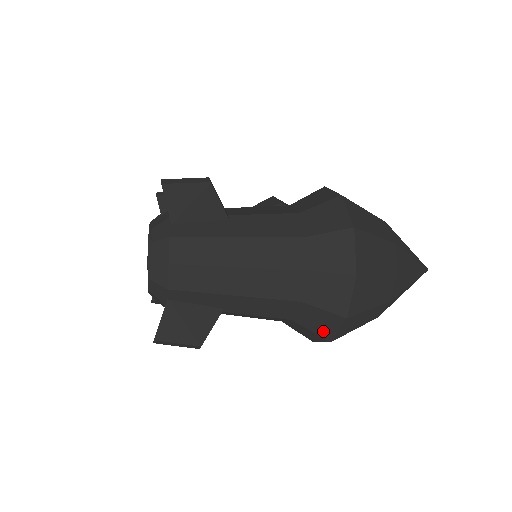
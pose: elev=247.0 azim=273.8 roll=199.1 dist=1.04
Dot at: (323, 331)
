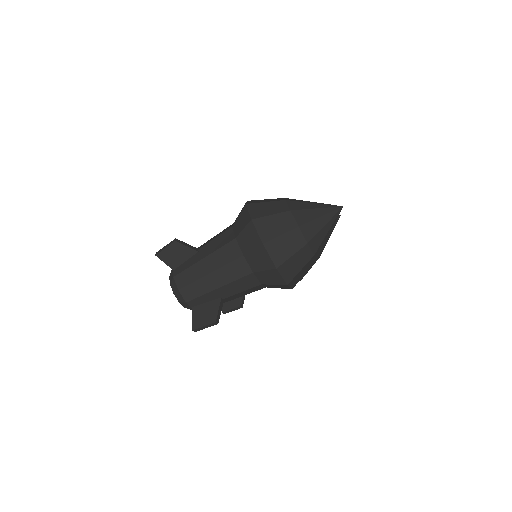
Dot at: (278, 281)
